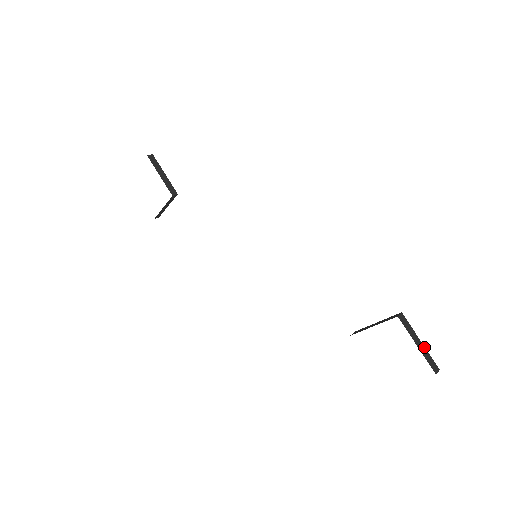
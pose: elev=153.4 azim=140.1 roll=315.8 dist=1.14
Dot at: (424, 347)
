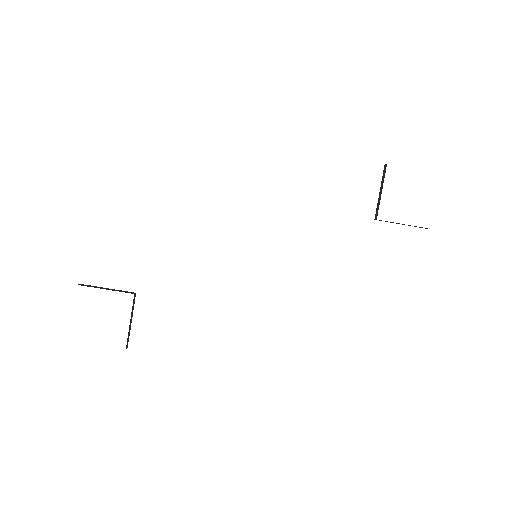
Dot at: occluded
